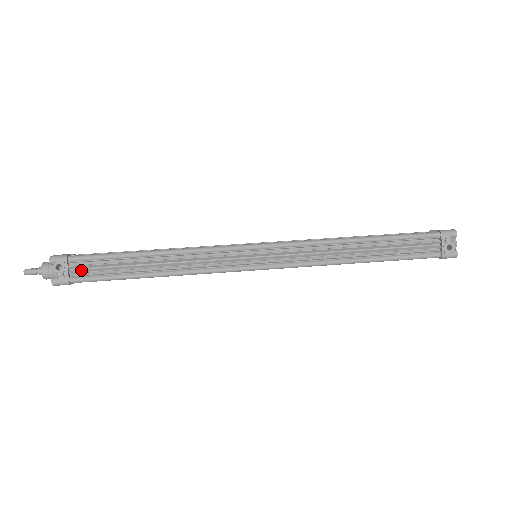
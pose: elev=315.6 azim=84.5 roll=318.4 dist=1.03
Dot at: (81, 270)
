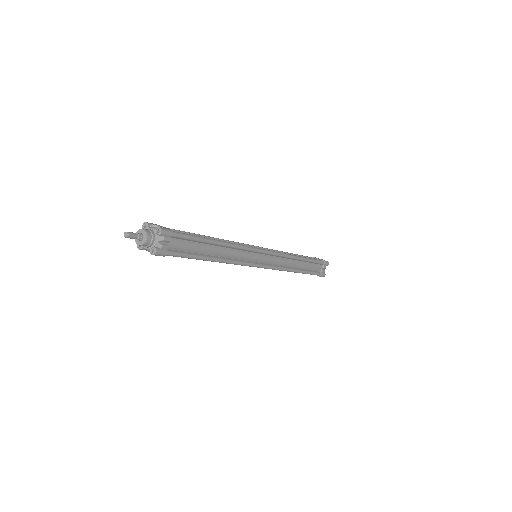
Dot at: occluded
